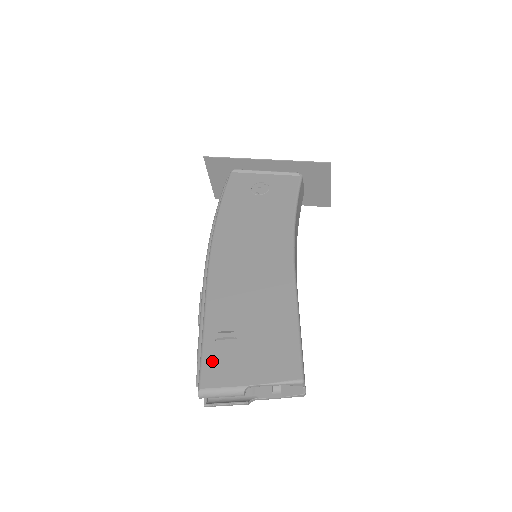
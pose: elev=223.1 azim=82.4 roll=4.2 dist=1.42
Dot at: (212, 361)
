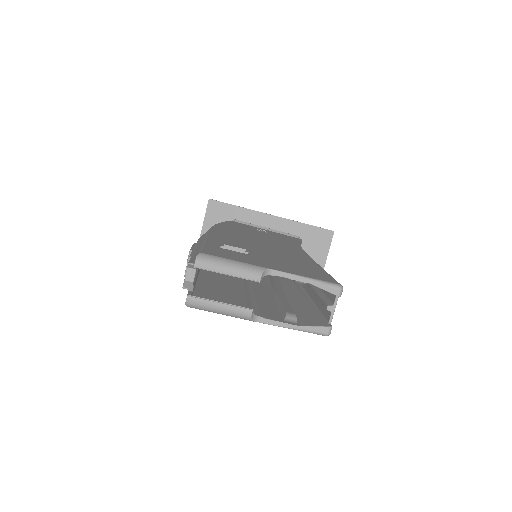
Dot at: (218, 249)
